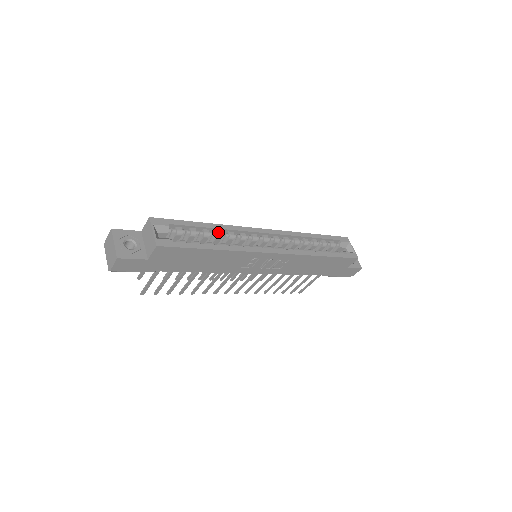
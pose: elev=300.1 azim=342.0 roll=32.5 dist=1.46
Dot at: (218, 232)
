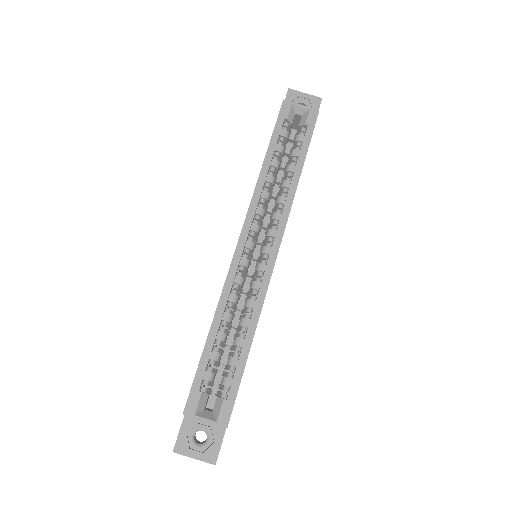
Dot at: (225, 318)
